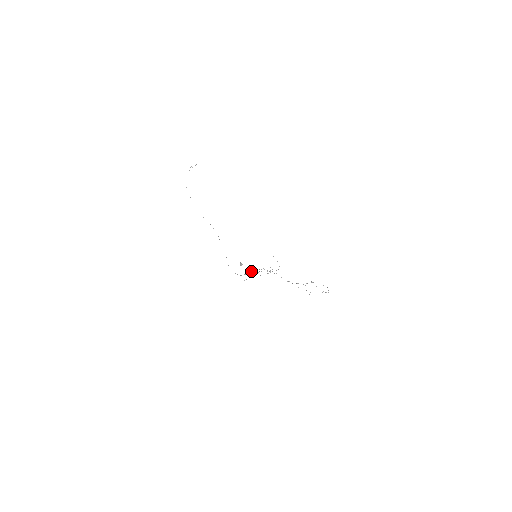
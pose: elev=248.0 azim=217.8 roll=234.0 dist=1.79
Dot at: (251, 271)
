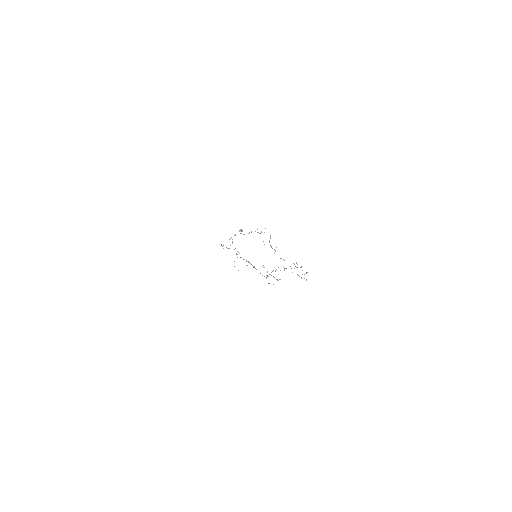
Dot at: occluded
